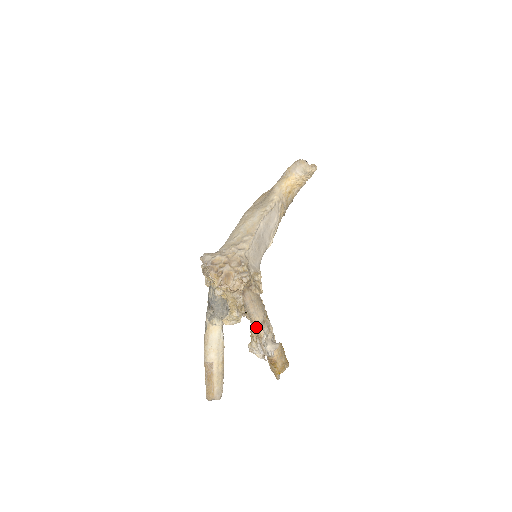
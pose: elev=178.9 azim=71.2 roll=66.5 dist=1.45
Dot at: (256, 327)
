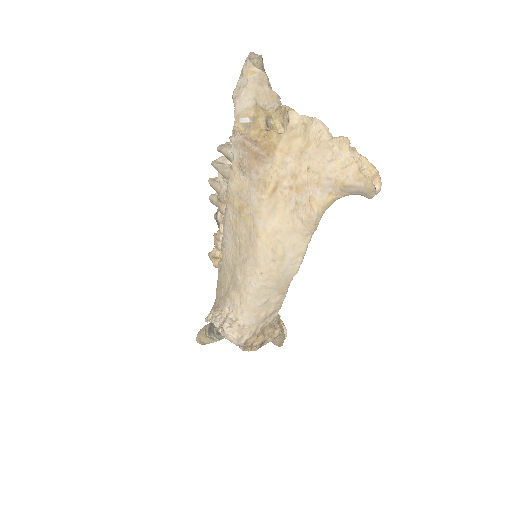
Dot at: occluded
